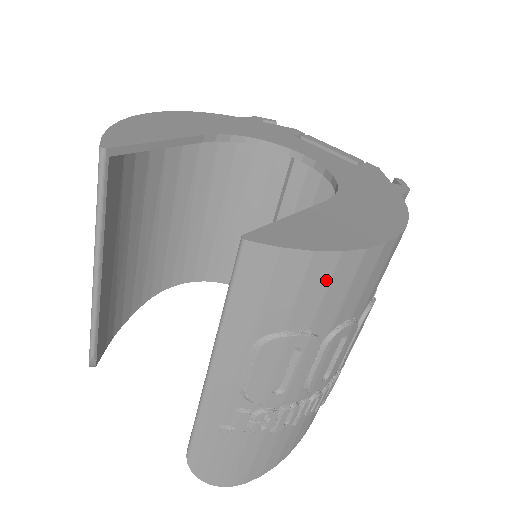
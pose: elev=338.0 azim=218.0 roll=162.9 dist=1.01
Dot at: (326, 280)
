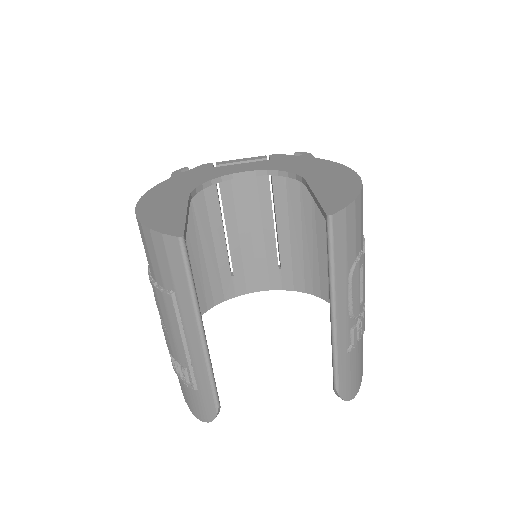
Dot at: (360, 214)
